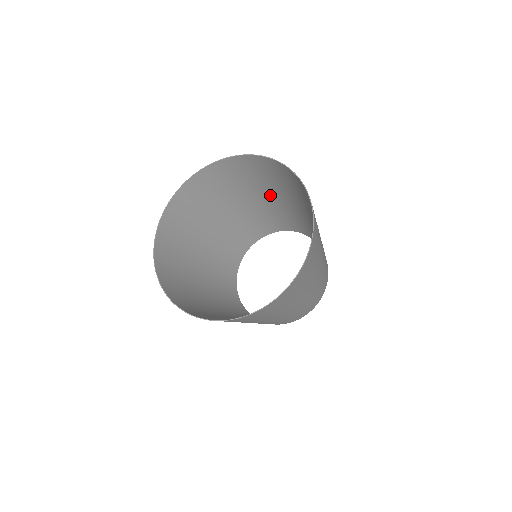
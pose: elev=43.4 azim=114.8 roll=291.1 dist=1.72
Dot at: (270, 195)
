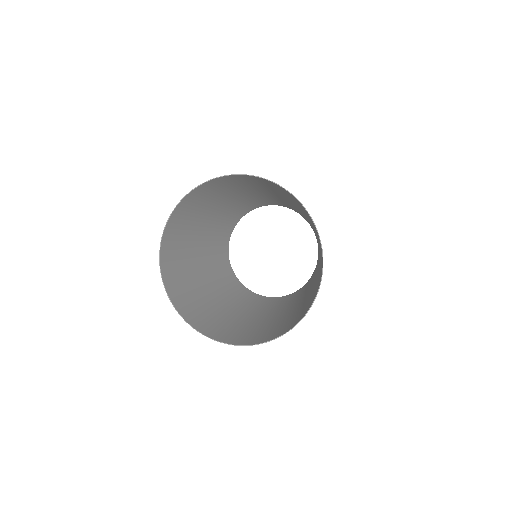
Dot at: (273, 193)
